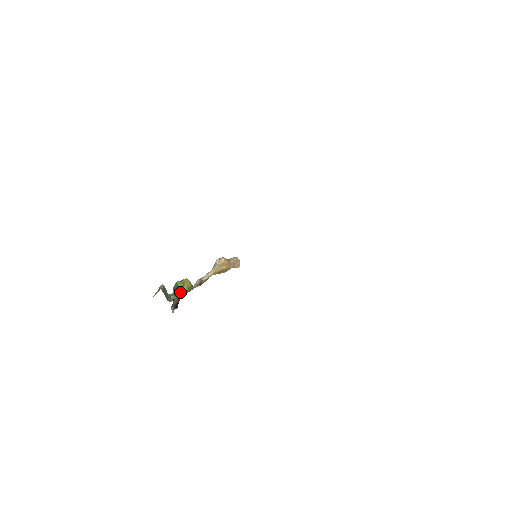
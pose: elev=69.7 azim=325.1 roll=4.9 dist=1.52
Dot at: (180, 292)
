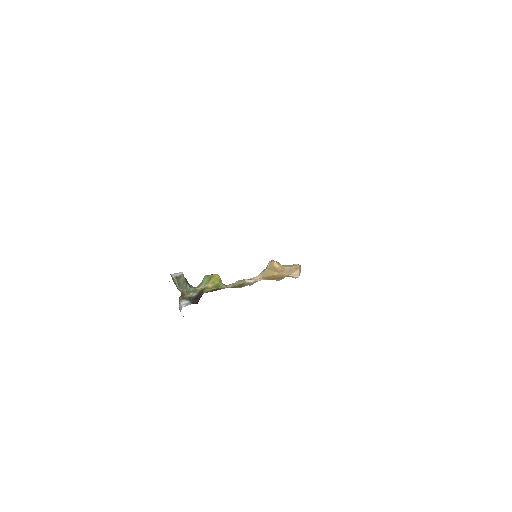
Dot at: (201, 286)
